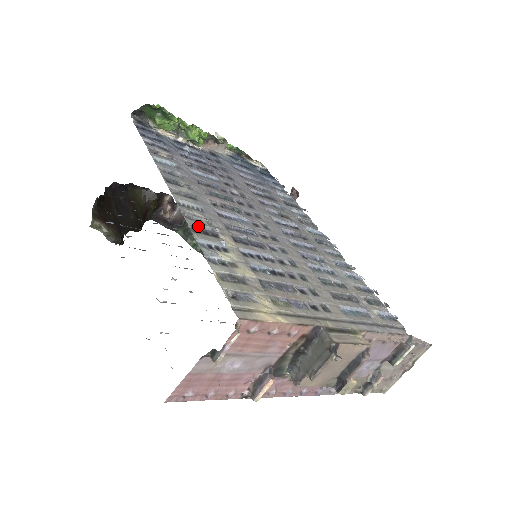
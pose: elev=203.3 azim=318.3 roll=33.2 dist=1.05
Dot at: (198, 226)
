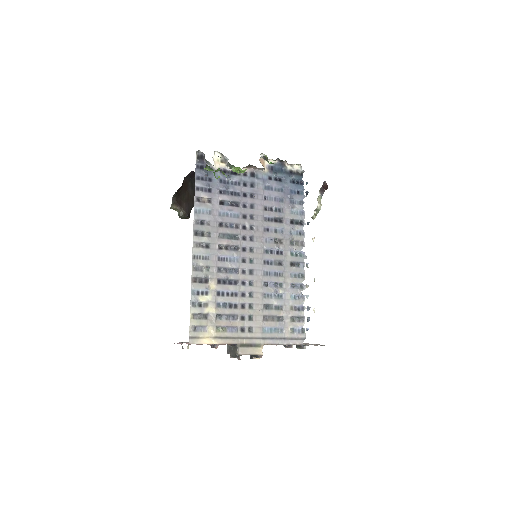
Dot at: (197, 276)
